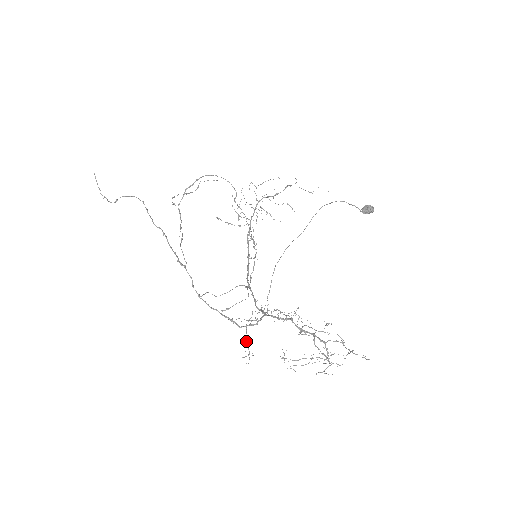
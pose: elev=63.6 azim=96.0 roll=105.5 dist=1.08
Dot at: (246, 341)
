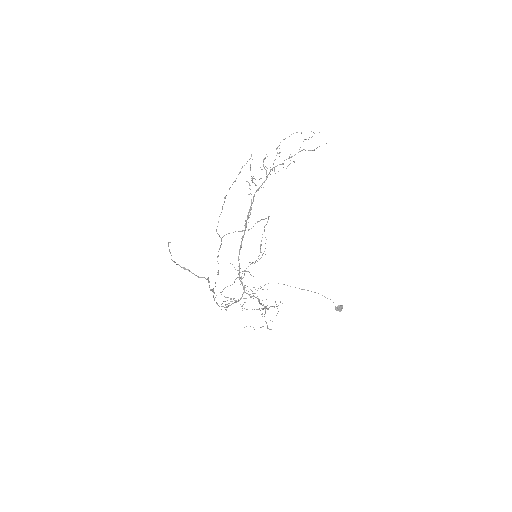
Dot at: occluded
